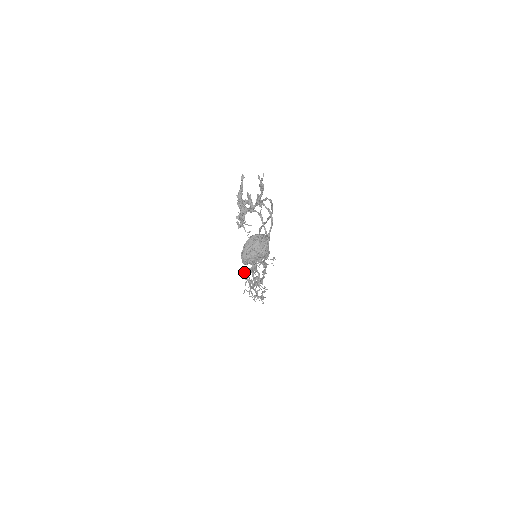
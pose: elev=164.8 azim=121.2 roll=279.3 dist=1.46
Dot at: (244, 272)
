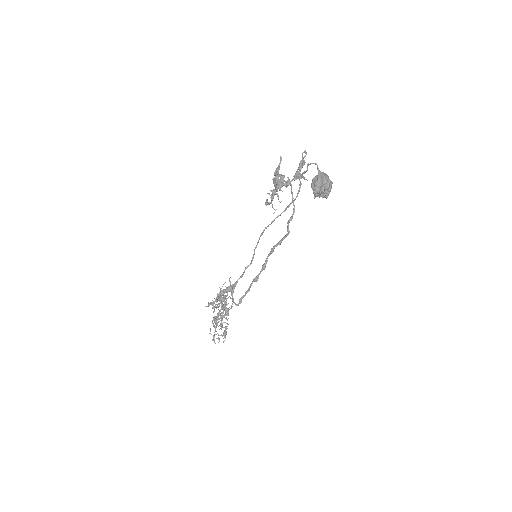
Dot at: (221, 292)
